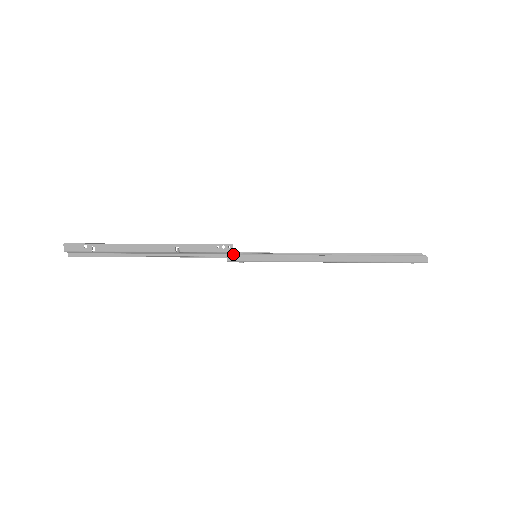
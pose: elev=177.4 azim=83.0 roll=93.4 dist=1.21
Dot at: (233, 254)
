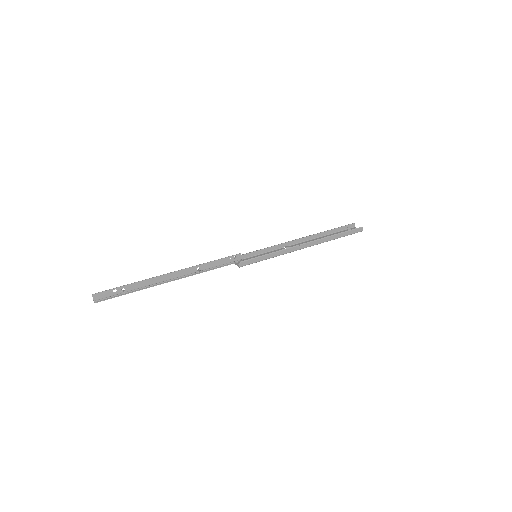
Dot at: (243, 261)
